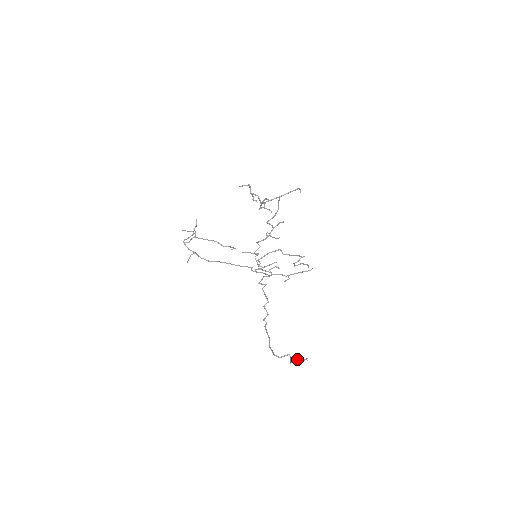
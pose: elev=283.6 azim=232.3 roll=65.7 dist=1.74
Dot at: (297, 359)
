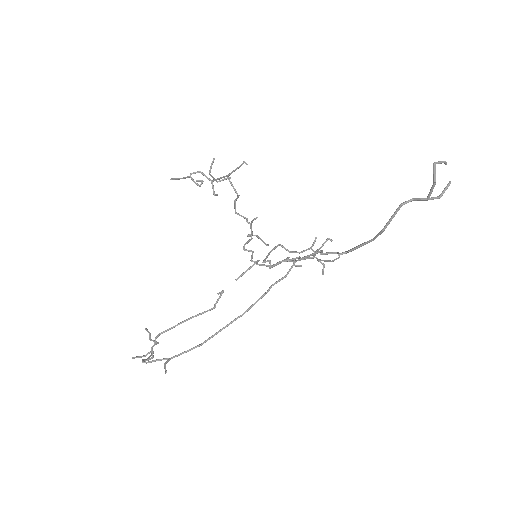
Dot at: occluded
